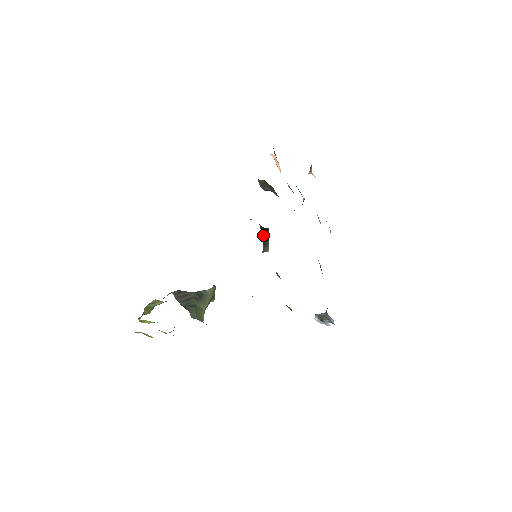
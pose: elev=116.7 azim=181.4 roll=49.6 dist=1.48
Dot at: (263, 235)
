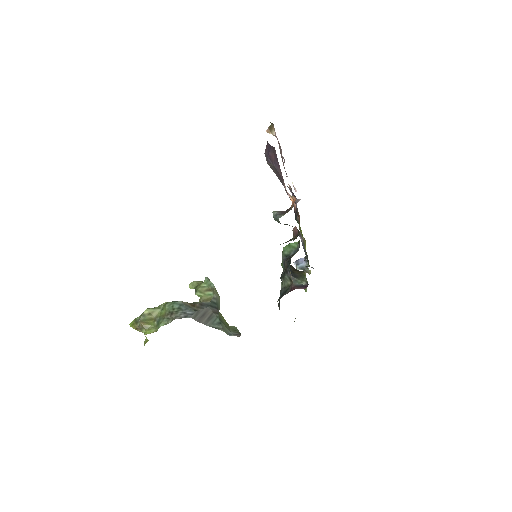
Dot at: (294, 272)
